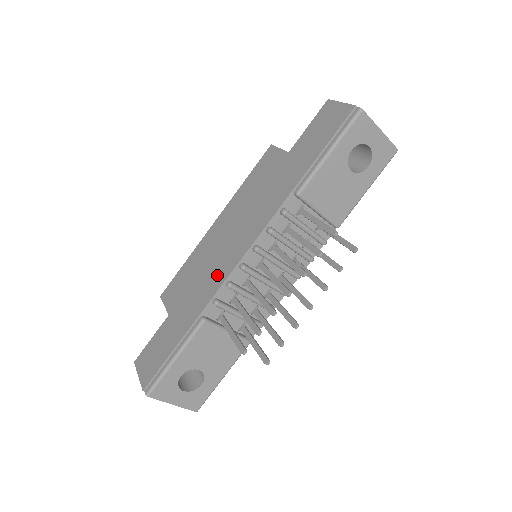
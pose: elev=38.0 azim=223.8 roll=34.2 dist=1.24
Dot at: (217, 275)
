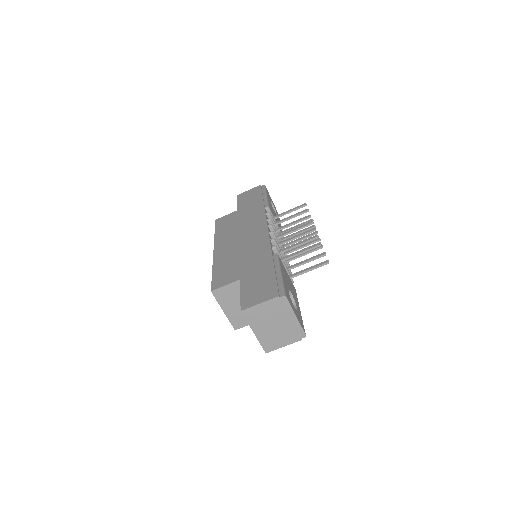
Dot at: (258, 243)
